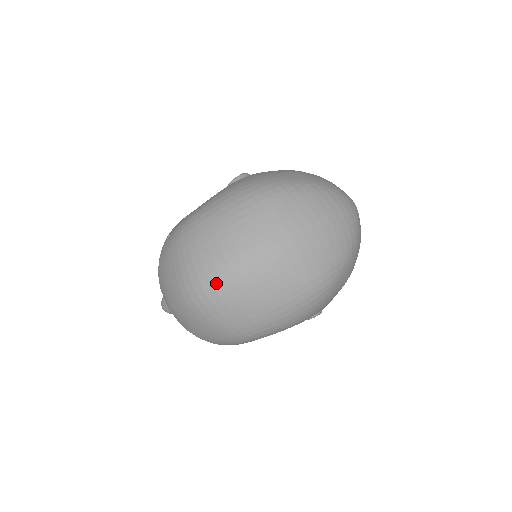
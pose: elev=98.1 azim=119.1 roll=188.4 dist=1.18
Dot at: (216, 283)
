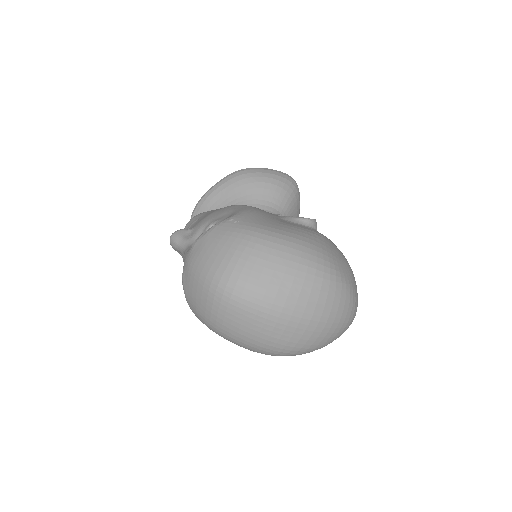
Dot at: (245, 299)
